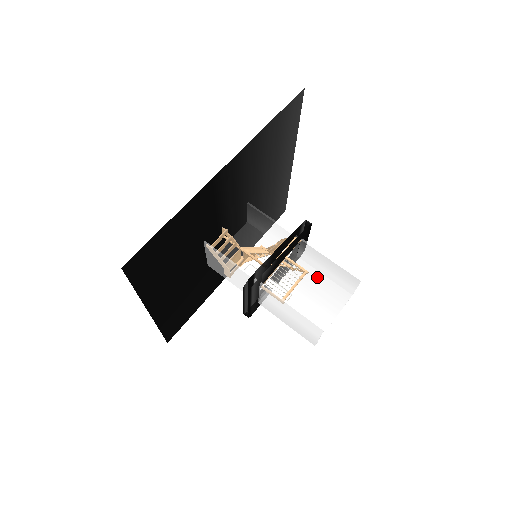
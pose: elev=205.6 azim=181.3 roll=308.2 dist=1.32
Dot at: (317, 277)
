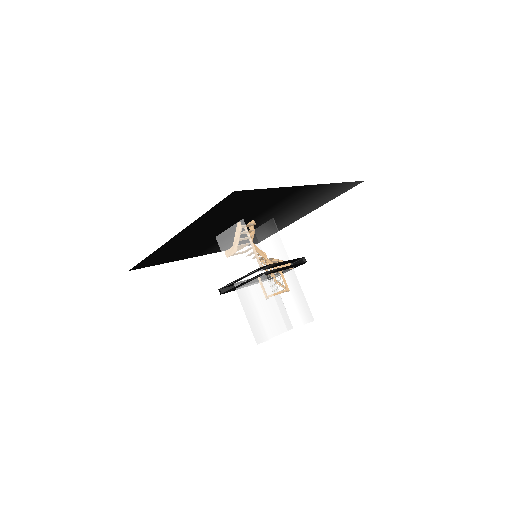
Dot at: (279, 300)
